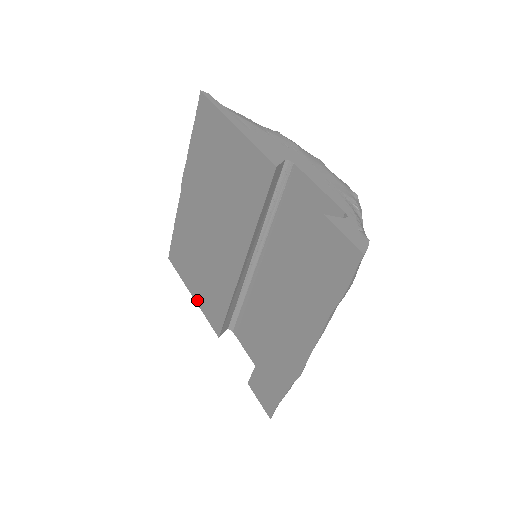
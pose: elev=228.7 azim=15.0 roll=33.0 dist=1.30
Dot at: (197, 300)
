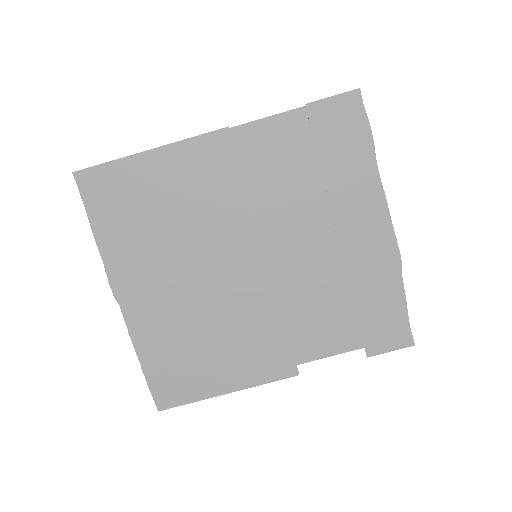
Dot at: (240, 385)
